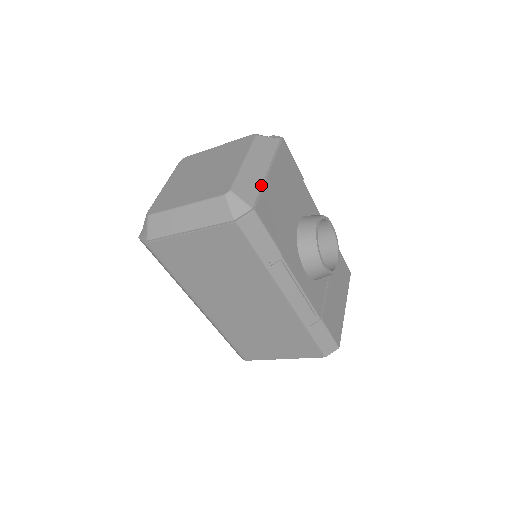
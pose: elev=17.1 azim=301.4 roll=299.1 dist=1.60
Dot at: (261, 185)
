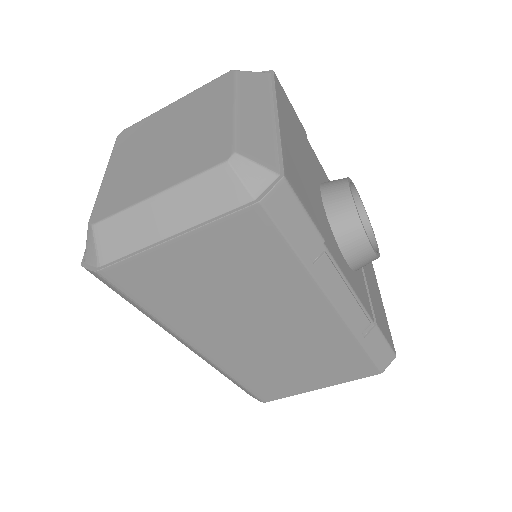
Dot at: (276, 138)
